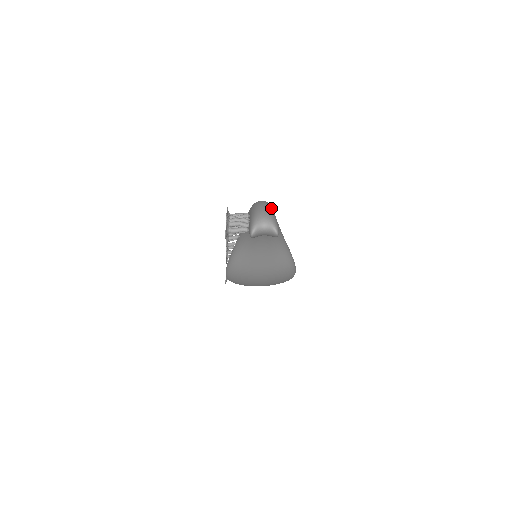
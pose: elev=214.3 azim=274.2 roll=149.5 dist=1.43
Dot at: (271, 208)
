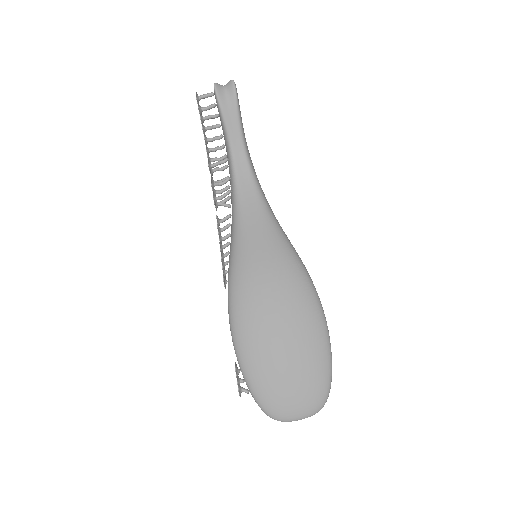
Dot at: occluded
